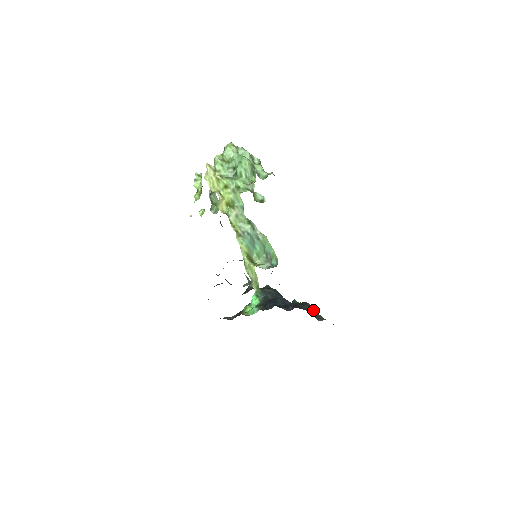
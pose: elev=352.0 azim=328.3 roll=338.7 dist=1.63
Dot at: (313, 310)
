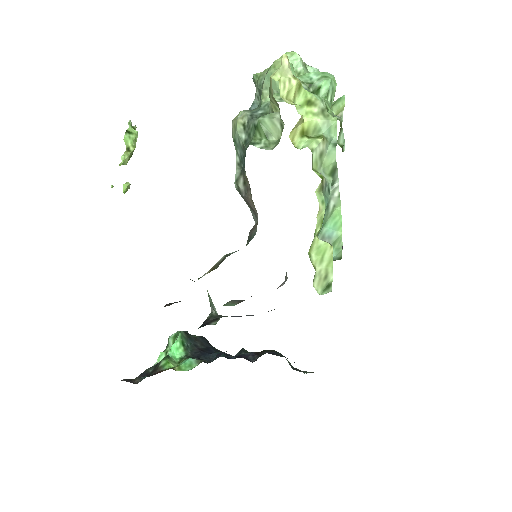
Dot at: (287, 360)
